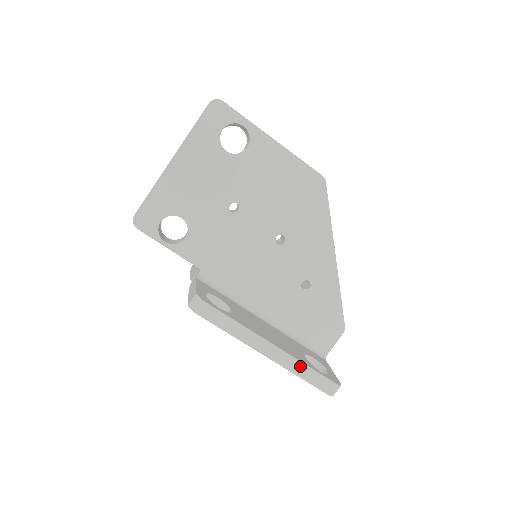
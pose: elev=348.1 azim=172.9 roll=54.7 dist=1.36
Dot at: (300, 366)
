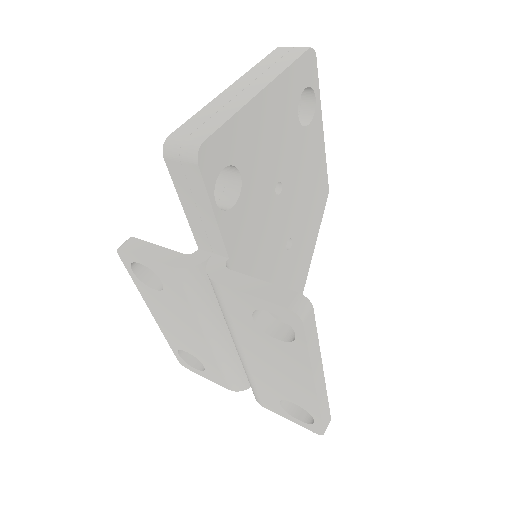
Dot at: (325, 399)
